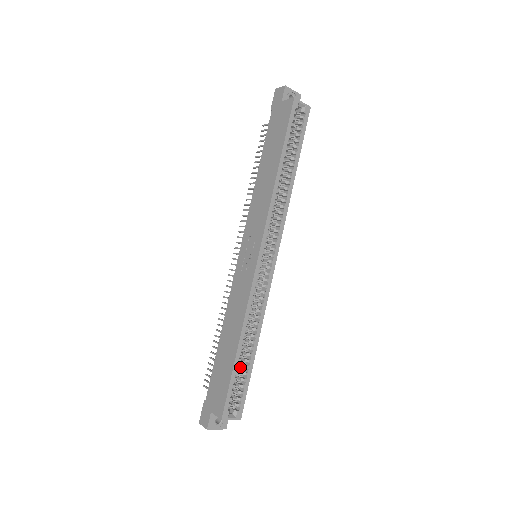
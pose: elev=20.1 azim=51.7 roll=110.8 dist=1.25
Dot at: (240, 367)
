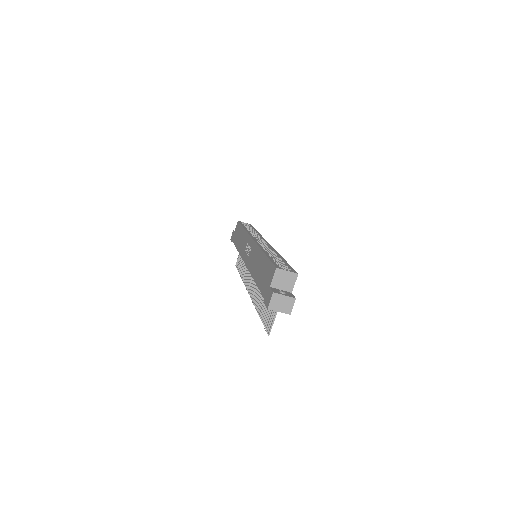
Dot at: occluded
